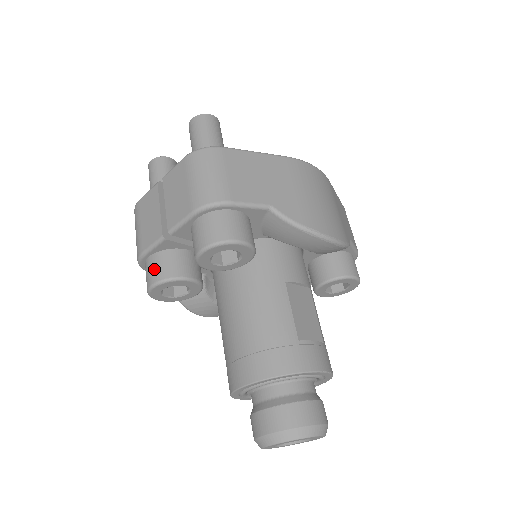
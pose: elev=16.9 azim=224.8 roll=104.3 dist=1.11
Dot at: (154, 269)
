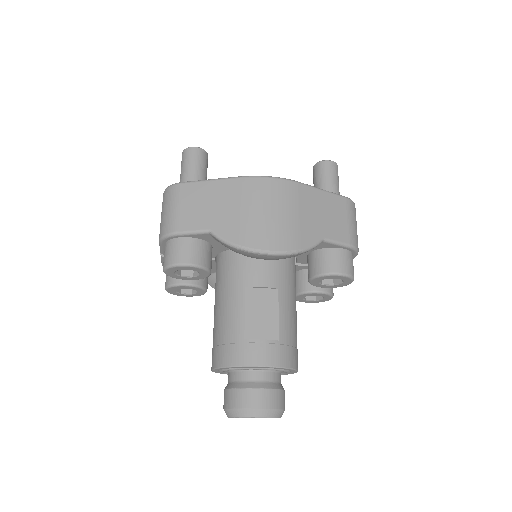
Dot at: (166, 277)
